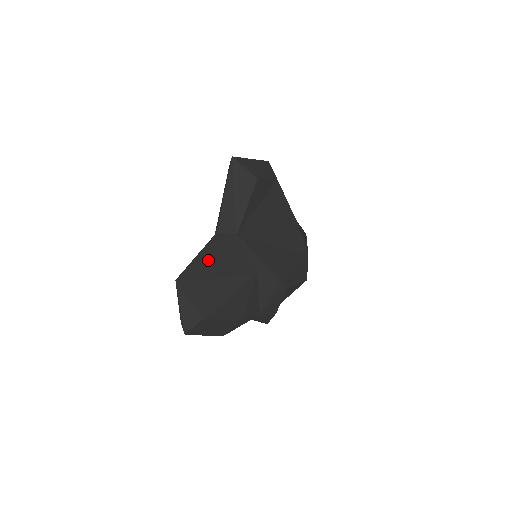
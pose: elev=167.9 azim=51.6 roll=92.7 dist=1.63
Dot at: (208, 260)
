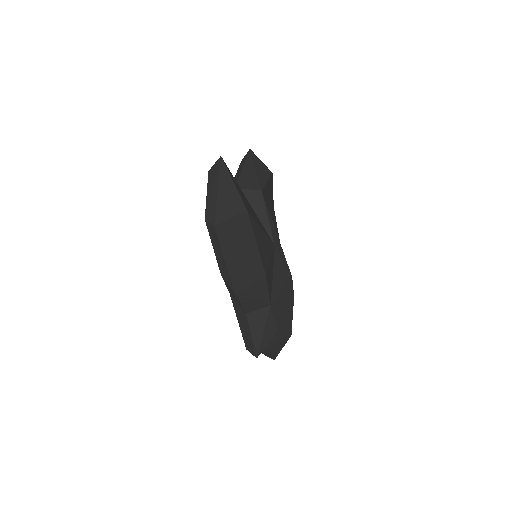
Dot at: occluded
